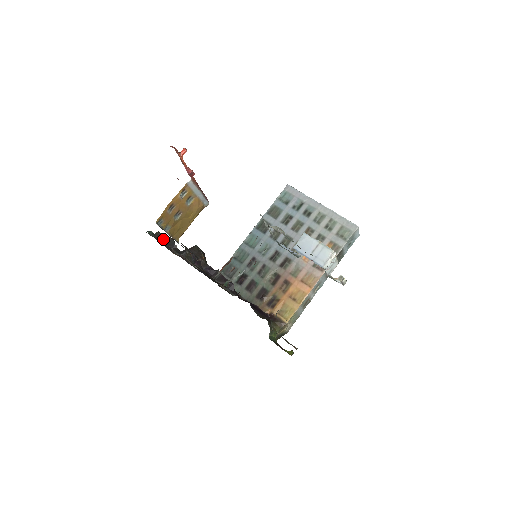
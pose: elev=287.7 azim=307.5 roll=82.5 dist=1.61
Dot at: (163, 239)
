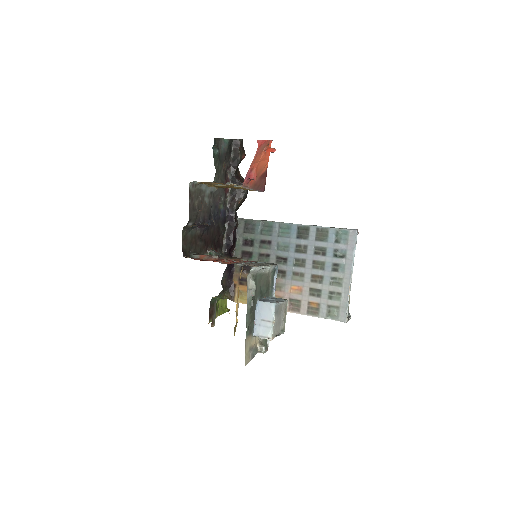
Dot at: (235, 151)
